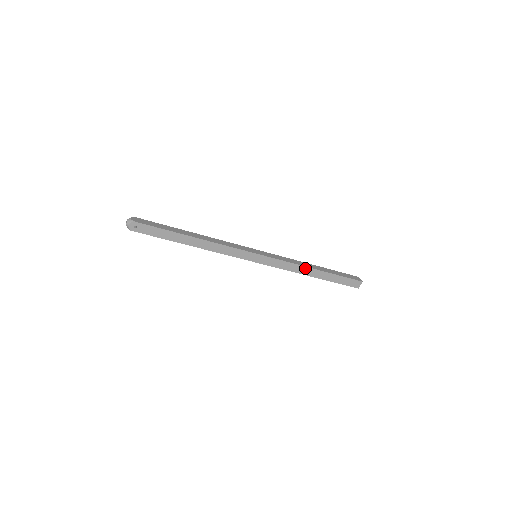
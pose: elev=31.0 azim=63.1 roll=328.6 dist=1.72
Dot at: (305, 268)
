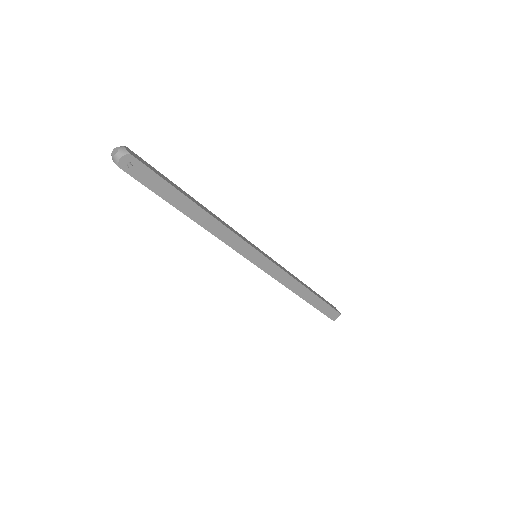
Dot at: (300, 285)
